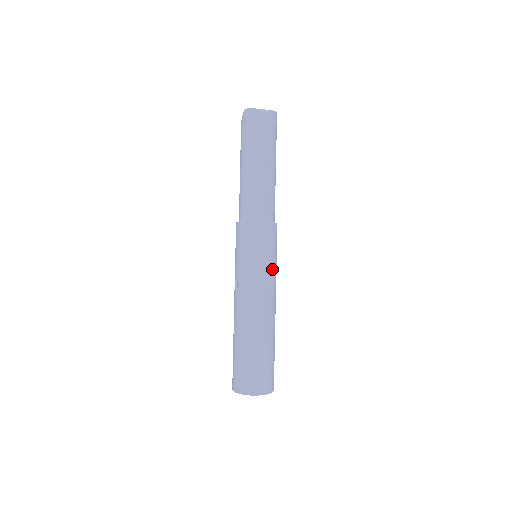
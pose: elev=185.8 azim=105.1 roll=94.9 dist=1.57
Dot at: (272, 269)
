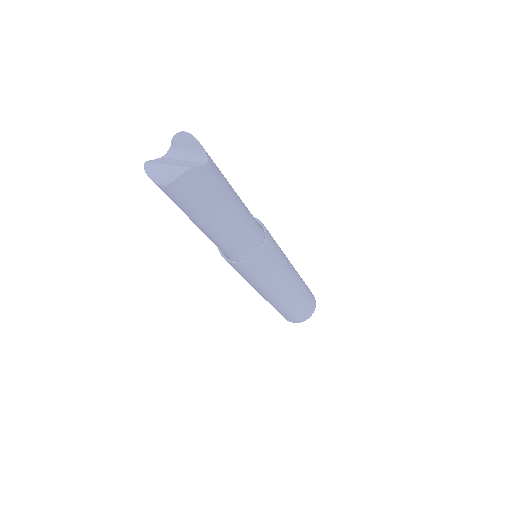
Dot at: (267, 282)
